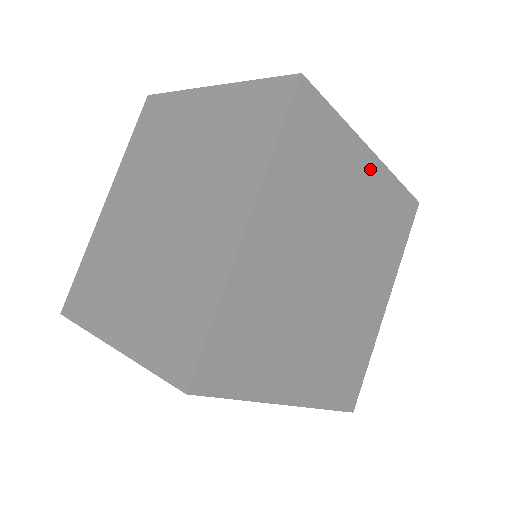
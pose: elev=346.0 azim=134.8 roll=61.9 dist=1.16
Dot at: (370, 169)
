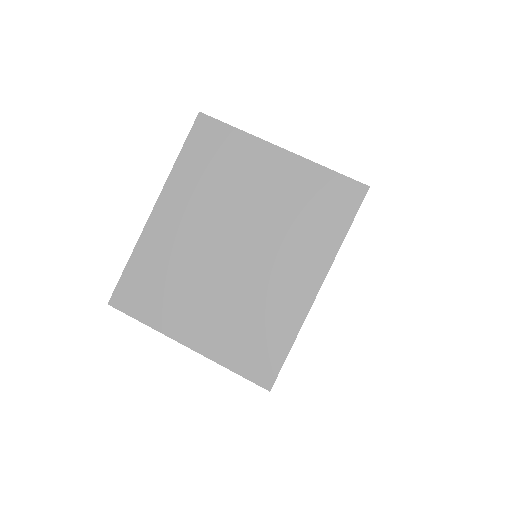
Dot at: occluded
